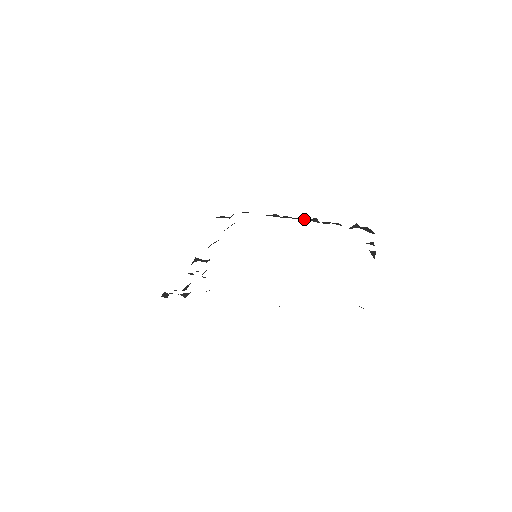
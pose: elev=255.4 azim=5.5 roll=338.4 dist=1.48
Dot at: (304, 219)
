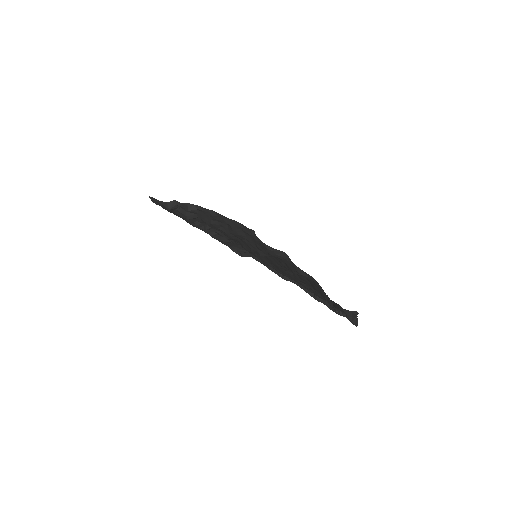
Dot at: (303, 288)
